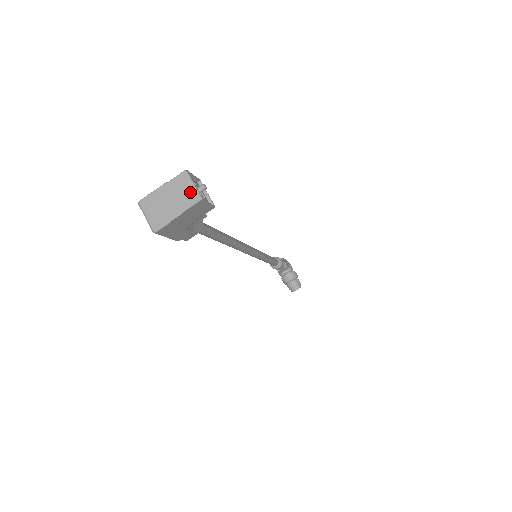
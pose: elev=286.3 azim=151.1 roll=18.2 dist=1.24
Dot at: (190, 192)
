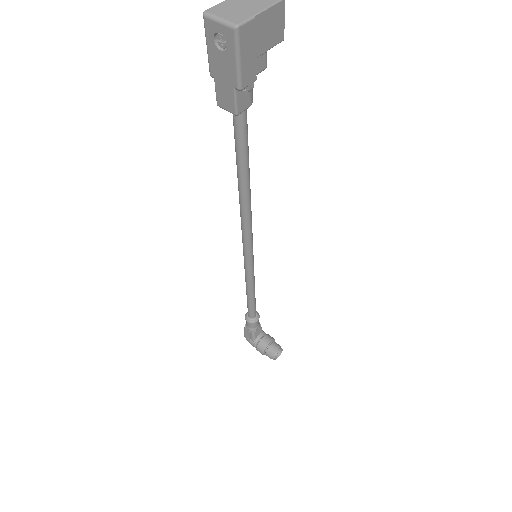
Dot at: out of frame
